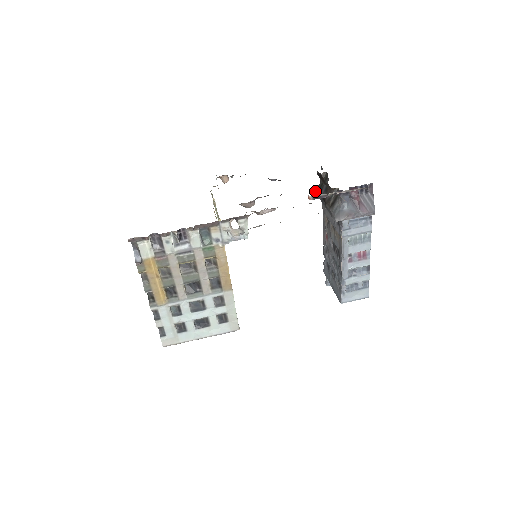
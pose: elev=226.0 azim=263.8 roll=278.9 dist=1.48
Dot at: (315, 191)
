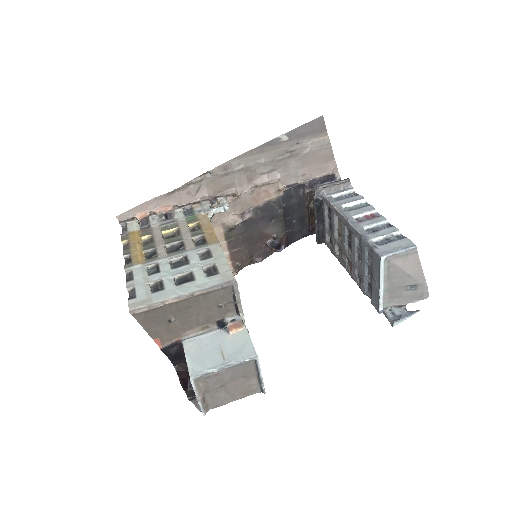
Dot at: occluded
